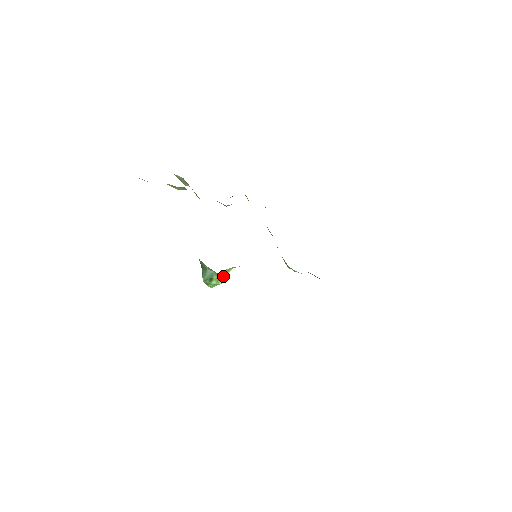
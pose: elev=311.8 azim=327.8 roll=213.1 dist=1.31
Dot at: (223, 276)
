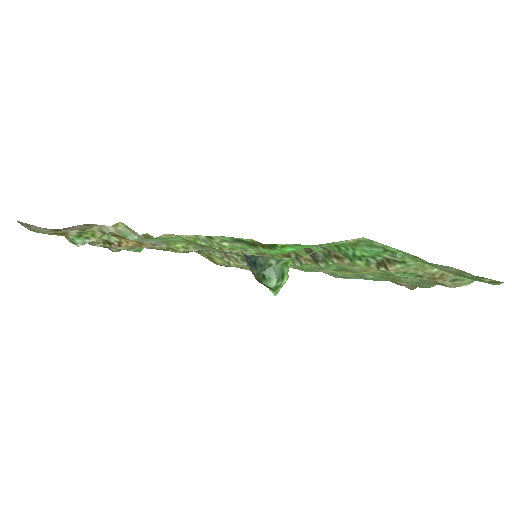
Dot at: occluded
